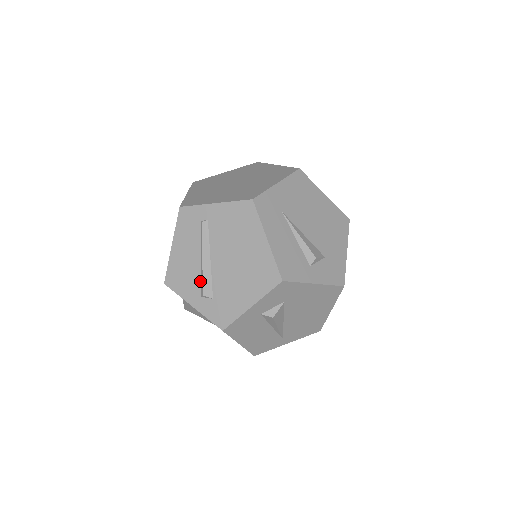
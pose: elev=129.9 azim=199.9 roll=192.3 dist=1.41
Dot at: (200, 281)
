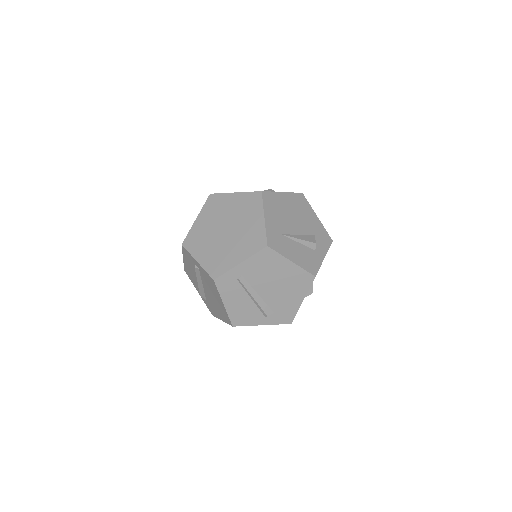
Dot at: (259, 310)
